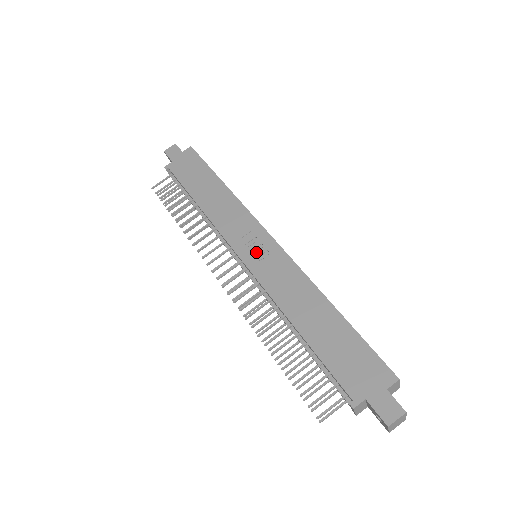
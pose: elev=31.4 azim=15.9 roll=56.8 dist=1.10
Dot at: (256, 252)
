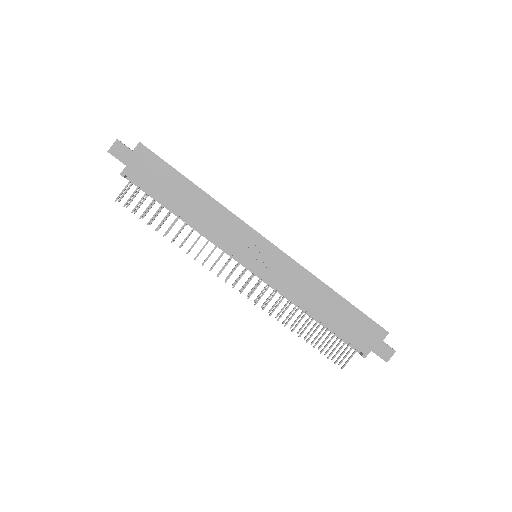
Dot at: (261, 259)
